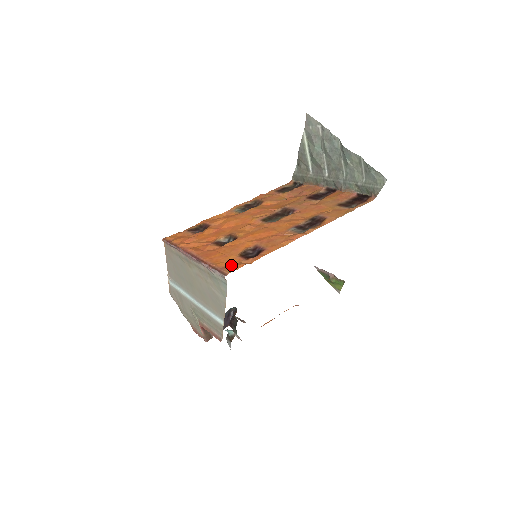
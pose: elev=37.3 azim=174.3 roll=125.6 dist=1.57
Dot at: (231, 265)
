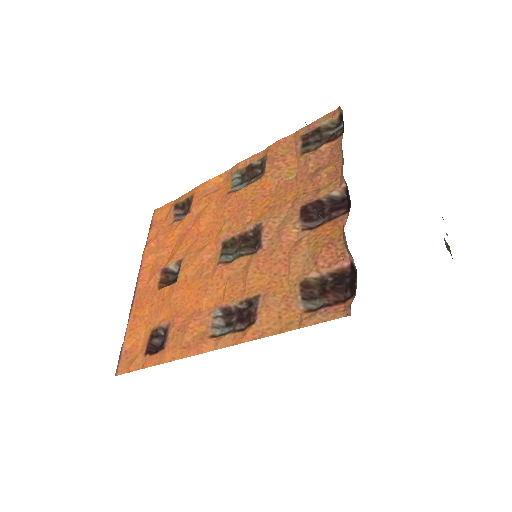
Dot at: (132, 353)
